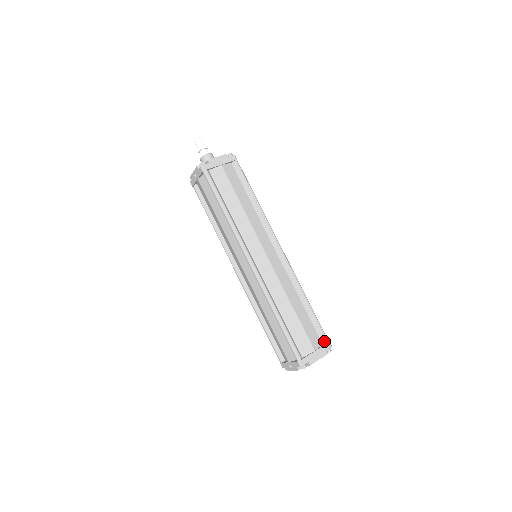
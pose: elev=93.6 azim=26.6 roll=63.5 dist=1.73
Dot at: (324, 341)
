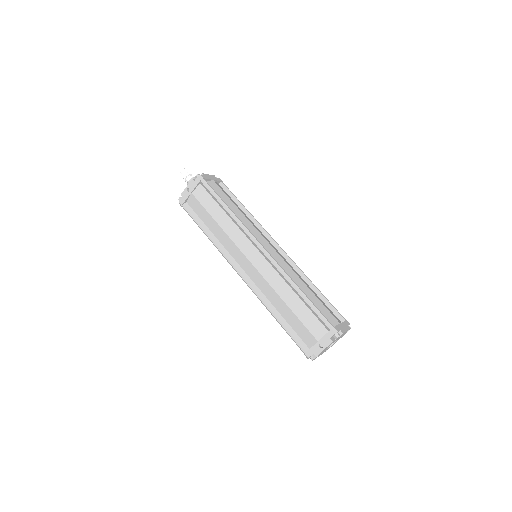
Dot at: (342, 319)
